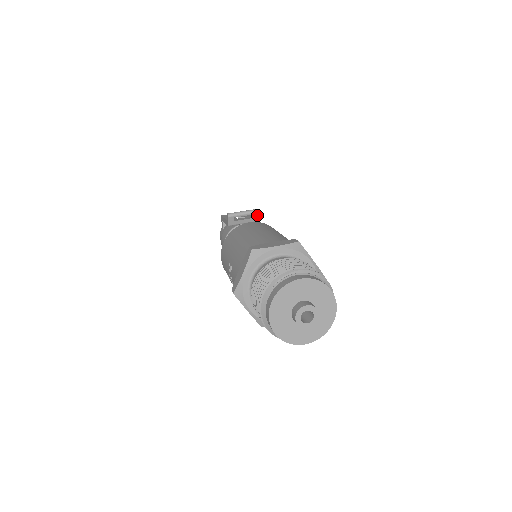
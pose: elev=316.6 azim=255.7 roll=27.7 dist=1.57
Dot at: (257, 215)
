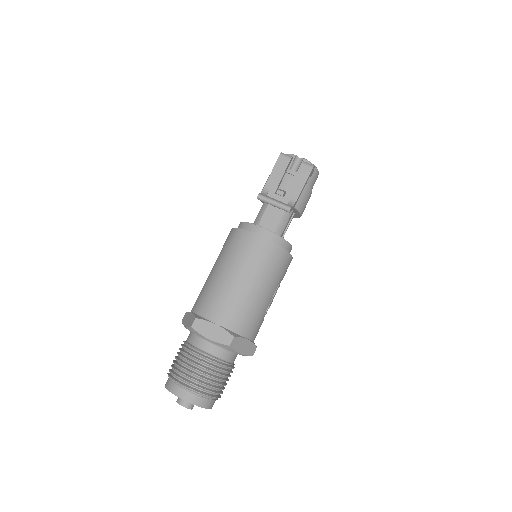
Dot at: occluded
